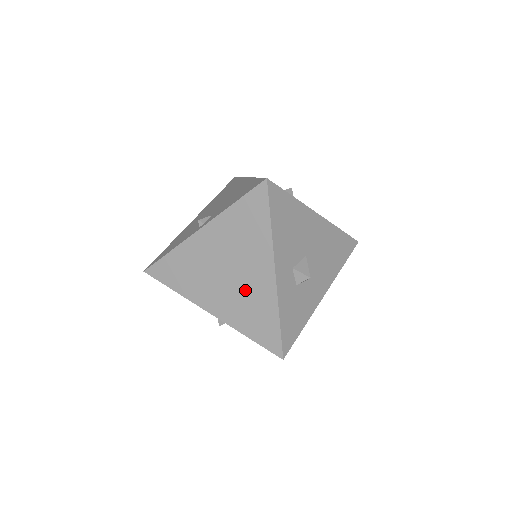
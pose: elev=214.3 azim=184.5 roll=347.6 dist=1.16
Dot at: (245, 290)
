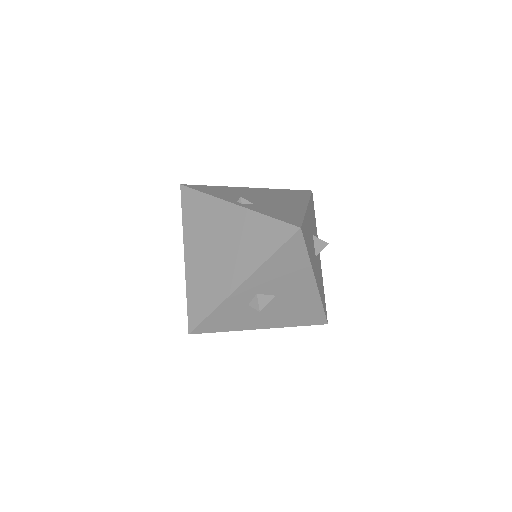
Dot at: (215, 271)
